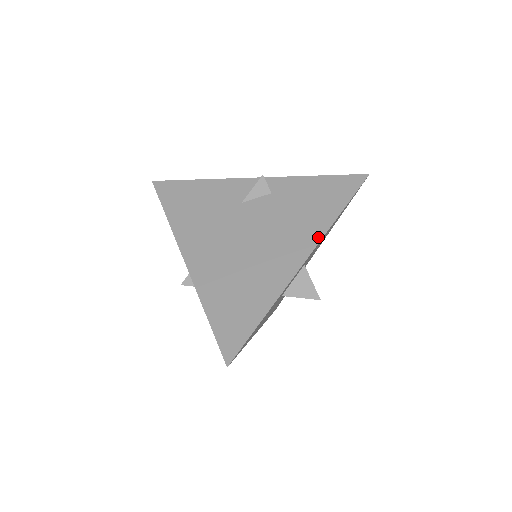
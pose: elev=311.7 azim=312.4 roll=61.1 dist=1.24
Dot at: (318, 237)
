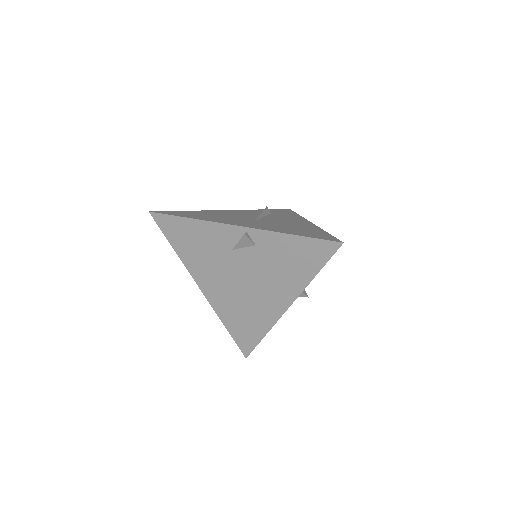
Dot at: (297, 293)
